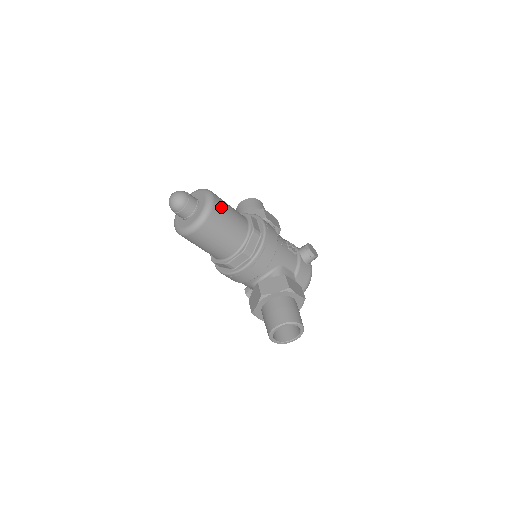
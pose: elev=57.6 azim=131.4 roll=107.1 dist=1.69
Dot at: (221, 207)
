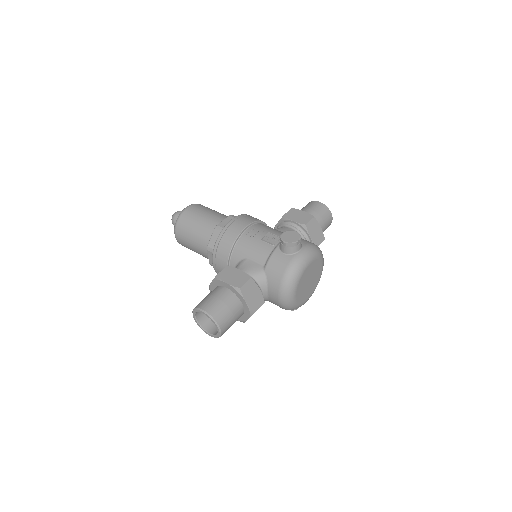
Dot at: (190, 214)
